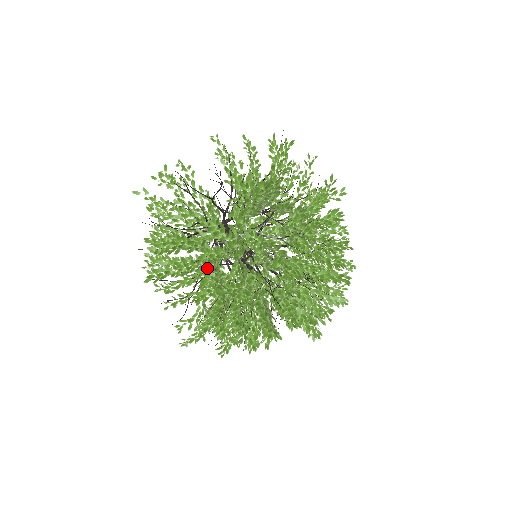
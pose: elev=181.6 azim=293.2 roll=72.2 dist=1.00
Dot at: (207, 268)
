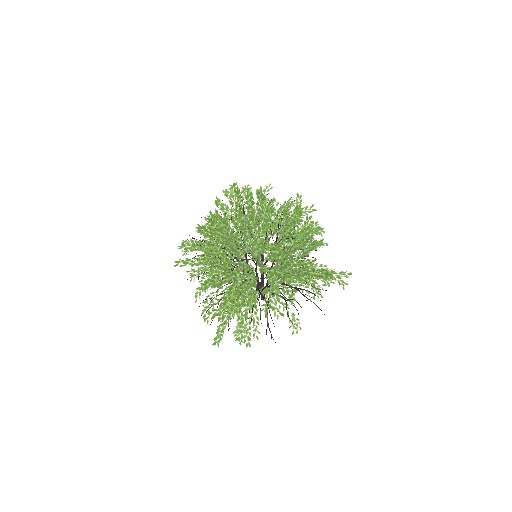
Dot at: (199, 231)
